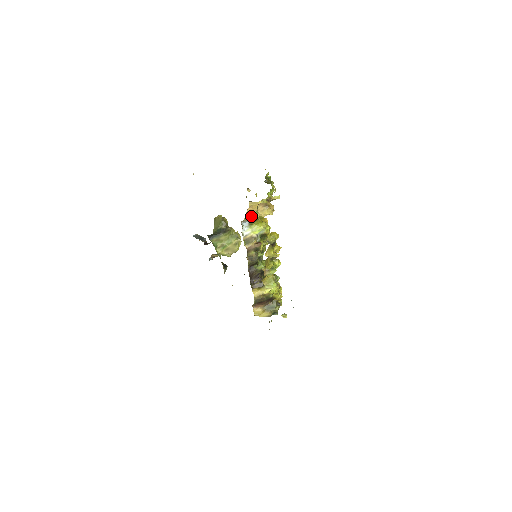
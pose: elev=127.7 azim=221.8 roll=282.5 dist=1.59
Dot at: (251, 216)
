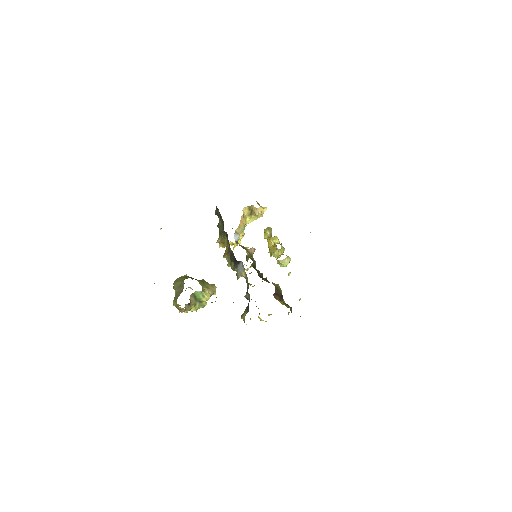
Dot at: (241, 228)
